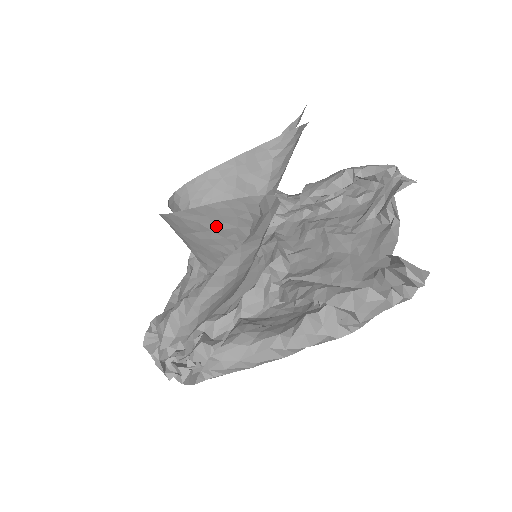
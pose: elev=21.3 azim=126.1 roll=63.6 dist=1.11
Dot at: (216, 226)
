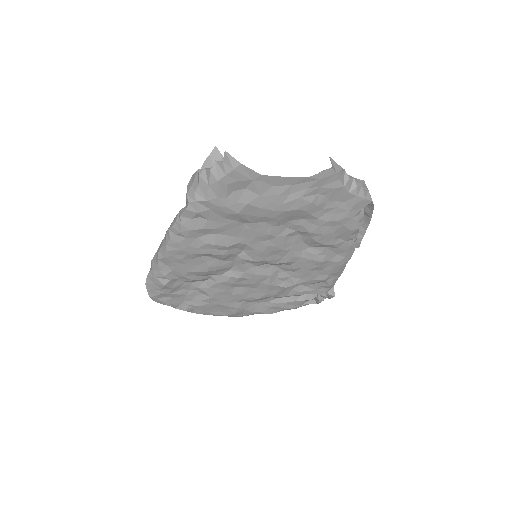
Dot at: occluded
